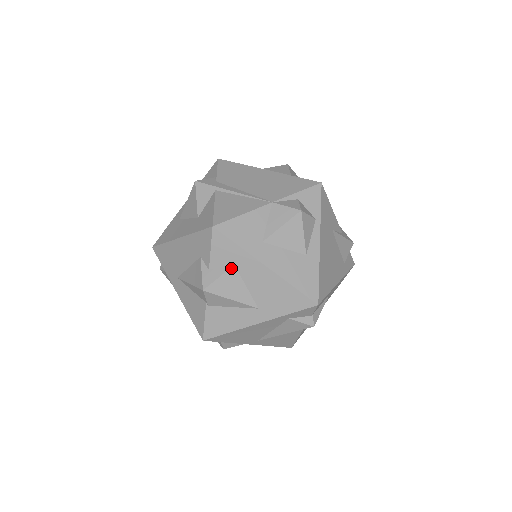
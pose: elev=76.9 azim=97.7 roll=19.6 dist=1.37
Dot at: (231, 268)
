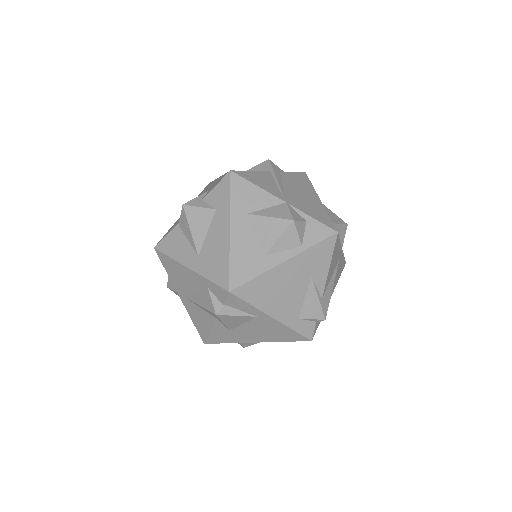
Dot at: (212, 209)
